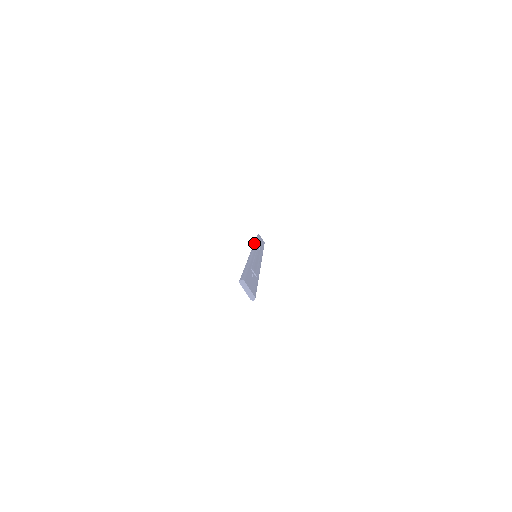
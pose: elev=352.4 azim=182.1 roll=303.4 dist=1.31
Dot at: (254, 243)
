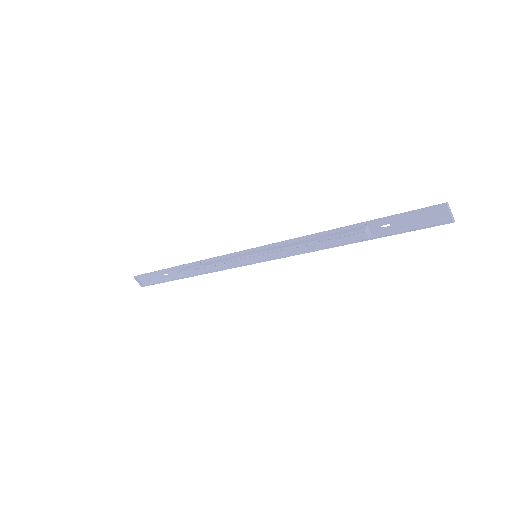
Dot at: (209, 258)
